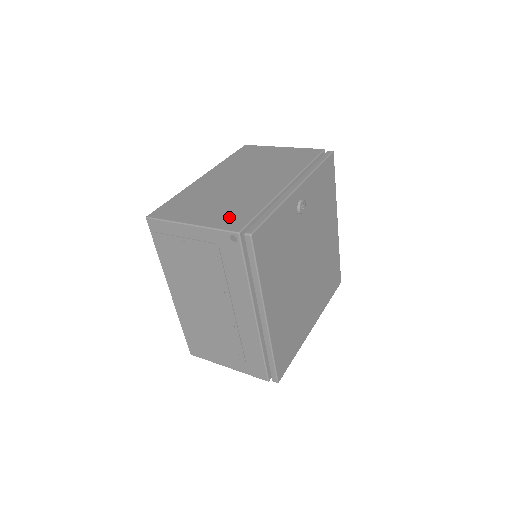
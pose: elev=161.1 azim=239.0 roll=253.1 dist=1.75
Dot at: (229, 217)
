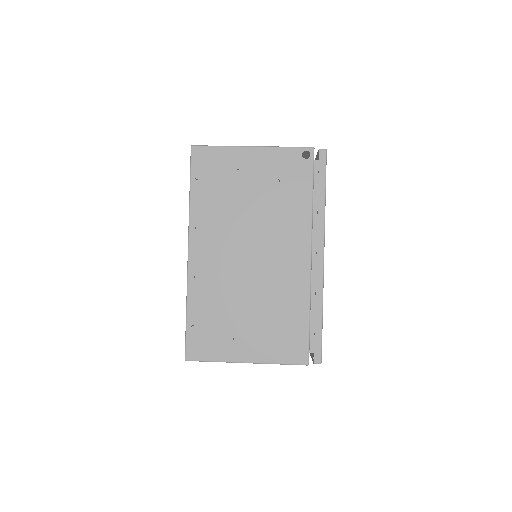
Dot at: occluded
